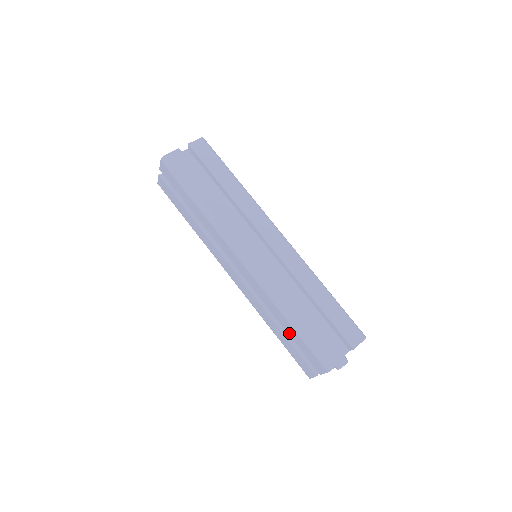
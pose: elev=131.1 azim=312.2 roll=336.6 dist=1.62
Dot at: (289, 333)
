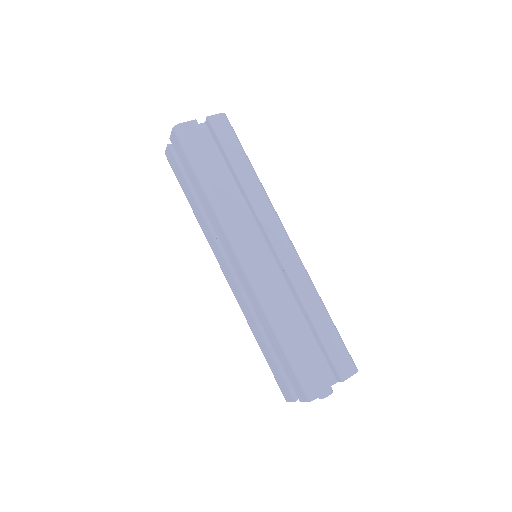
Dot at: (275, 349)
